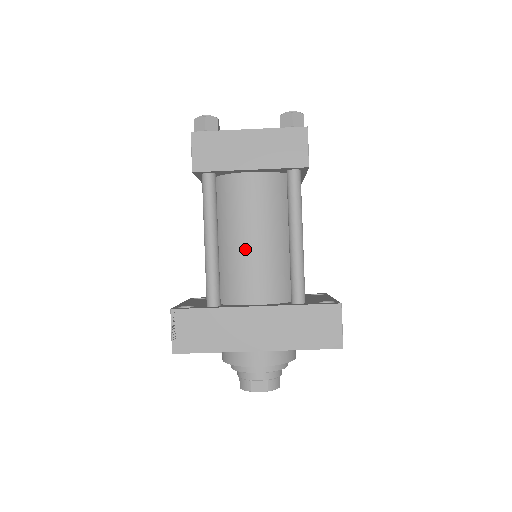
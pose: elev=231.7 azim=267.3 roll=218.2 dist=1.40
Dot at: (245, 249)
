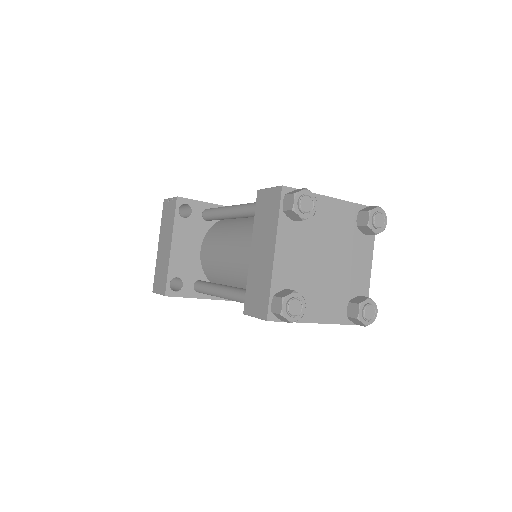
Dot at: occluded
